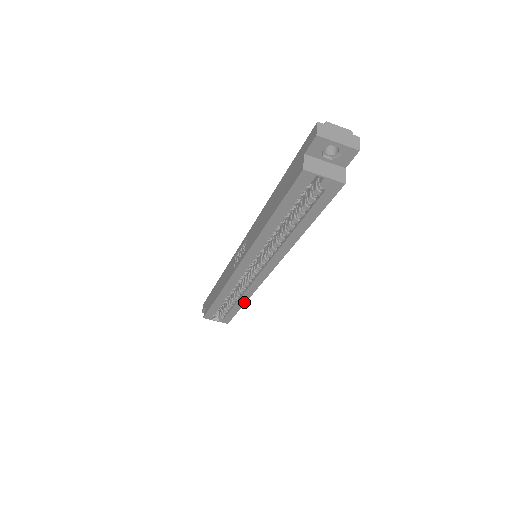
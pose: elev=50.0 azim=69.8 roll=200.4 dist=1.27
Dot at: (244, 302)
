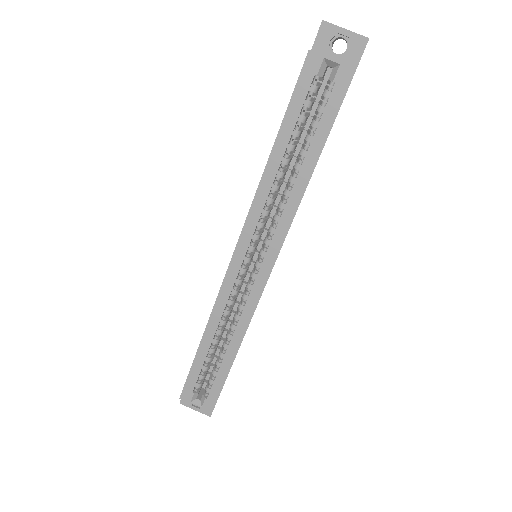
Dot at: (237, 348)
